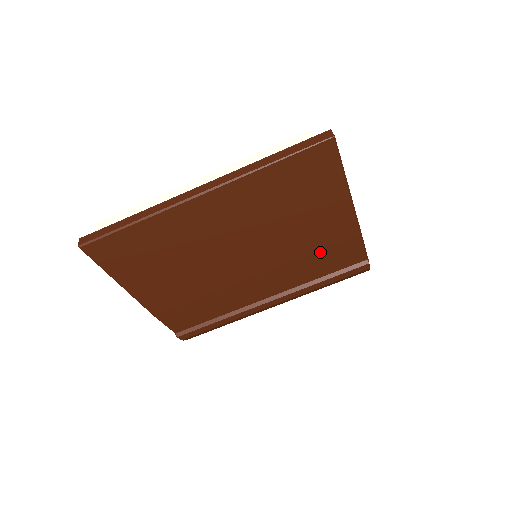
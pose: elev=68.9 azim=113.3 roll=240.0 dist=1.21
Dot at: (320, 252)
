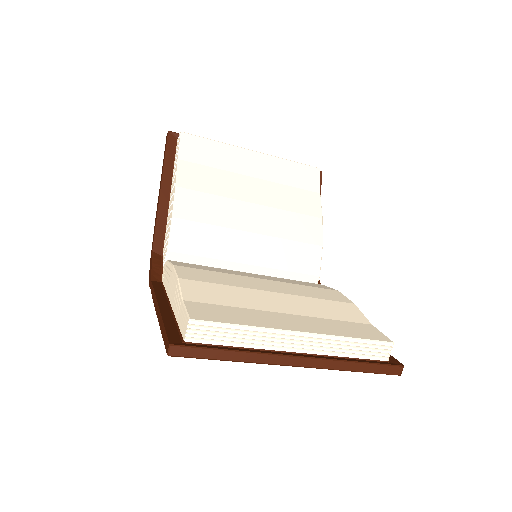
Dot at: occluded
